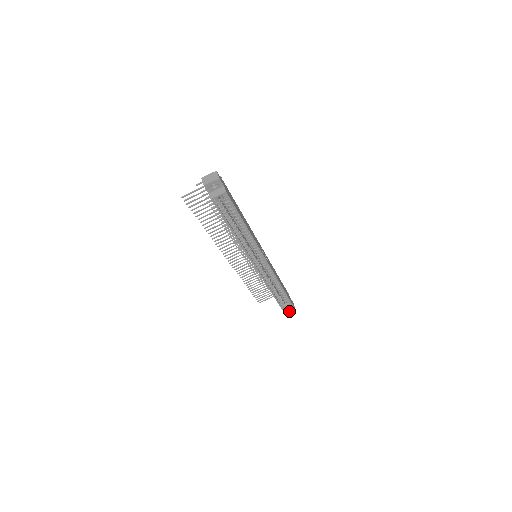
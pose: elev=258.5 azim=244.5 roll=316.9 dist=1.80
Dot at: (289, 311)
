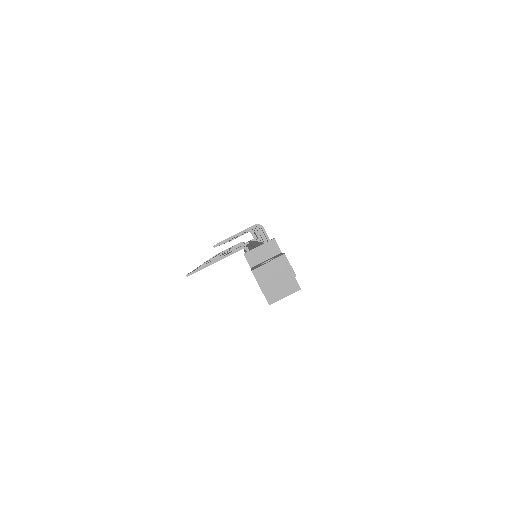
Dot at: occluded
